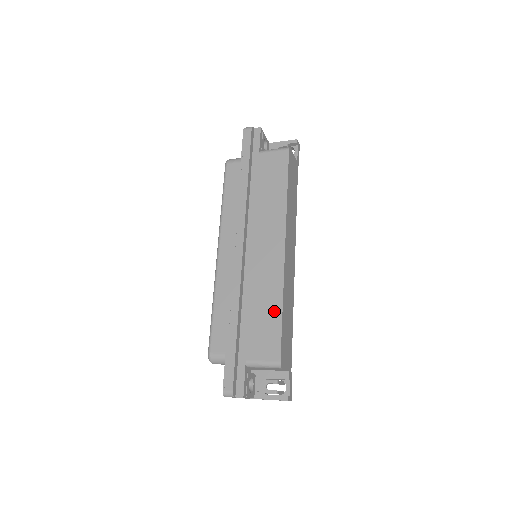
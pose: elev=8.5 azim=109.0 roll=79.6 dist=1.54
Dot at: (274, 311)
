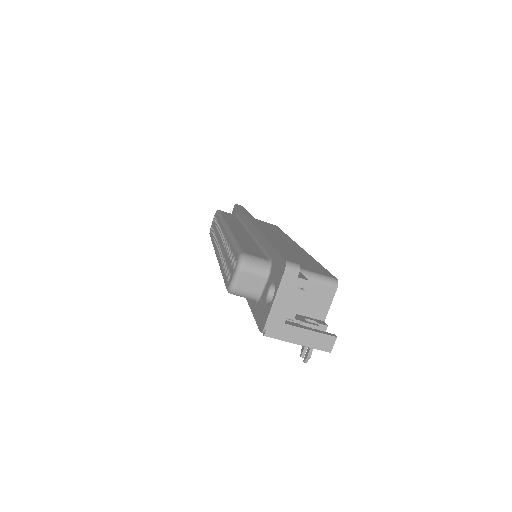
Dot at: (310, 260)
